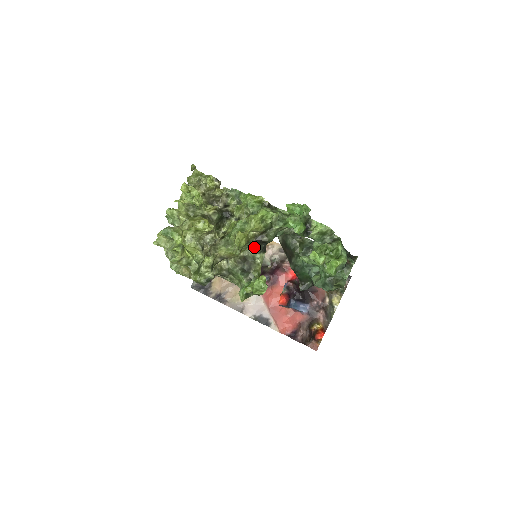
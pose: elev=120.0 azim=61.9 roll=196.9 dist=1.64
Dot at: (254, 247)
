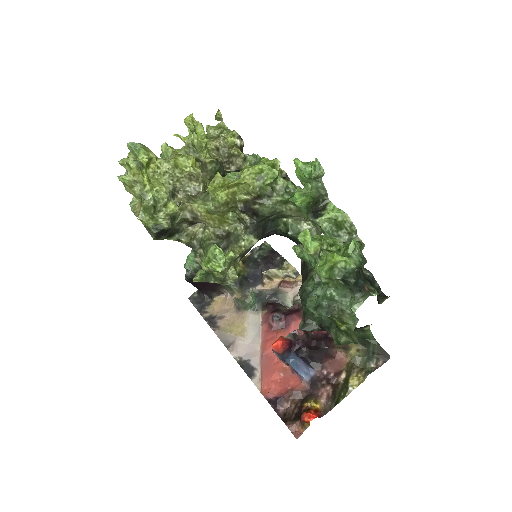
Dot at: occluded
